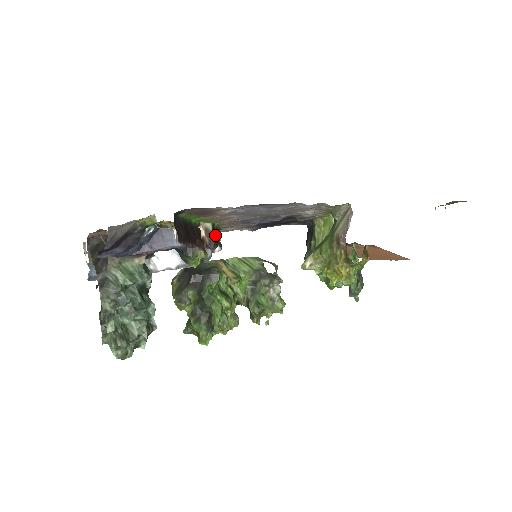
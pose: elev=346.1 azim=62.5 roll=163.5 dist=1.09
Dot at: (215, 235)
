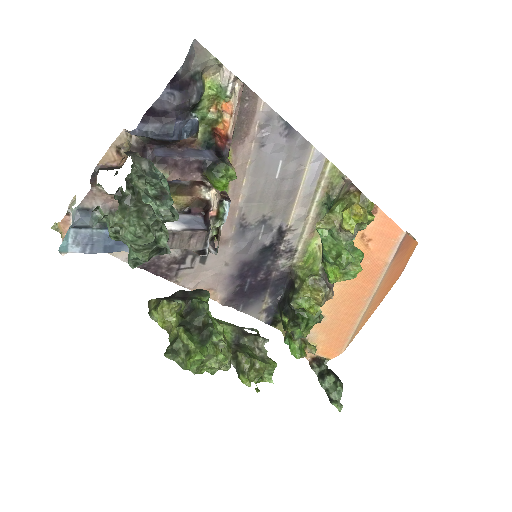
Dot at: occluded
